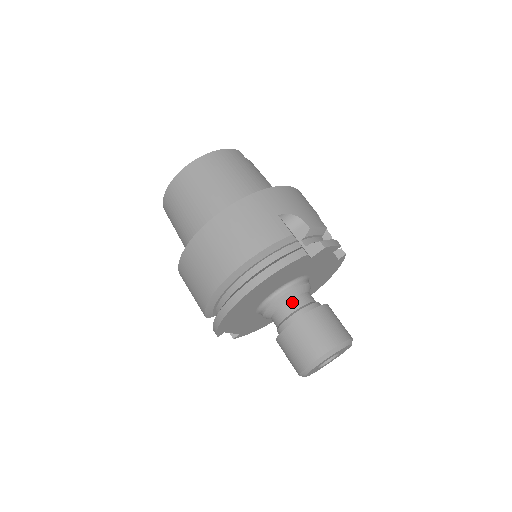
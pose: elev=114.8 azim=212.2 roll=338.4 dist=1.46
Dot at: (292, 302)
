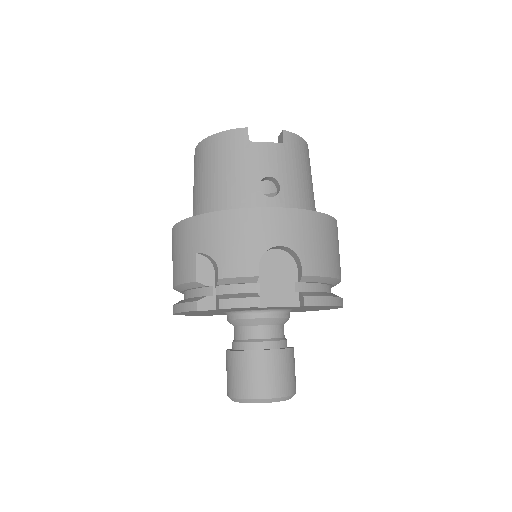
Dot at: (237, 330)
